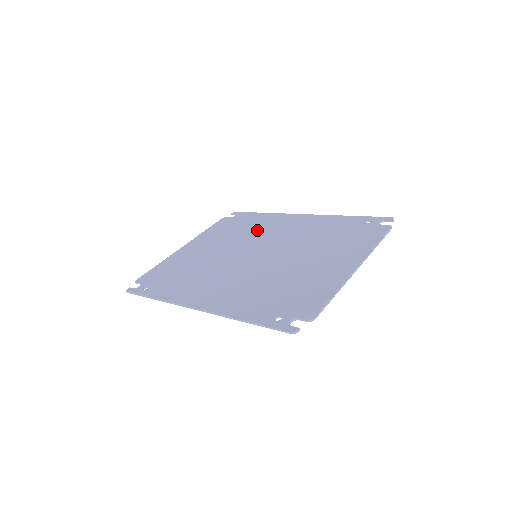
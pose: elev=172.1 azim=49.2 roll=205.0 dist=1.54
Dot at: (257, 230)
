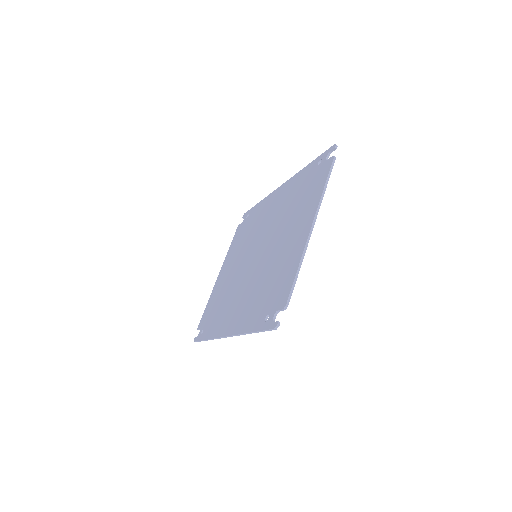
Dot at: (255, 226)
